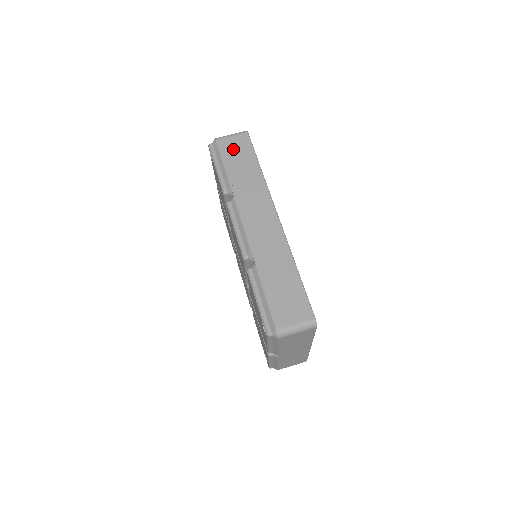
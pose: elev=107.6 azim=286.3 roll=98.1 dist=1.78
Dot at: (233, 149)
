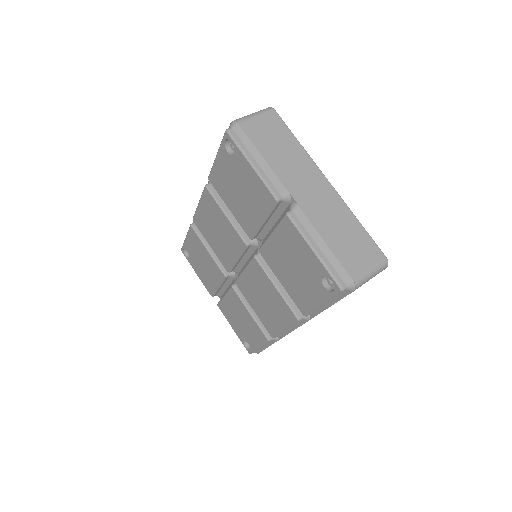
Dot at: occluded
